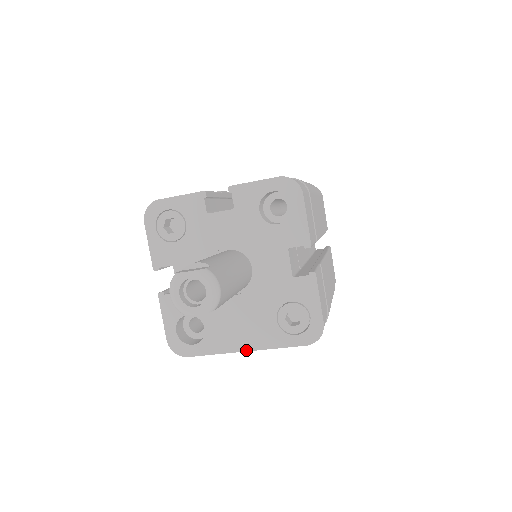
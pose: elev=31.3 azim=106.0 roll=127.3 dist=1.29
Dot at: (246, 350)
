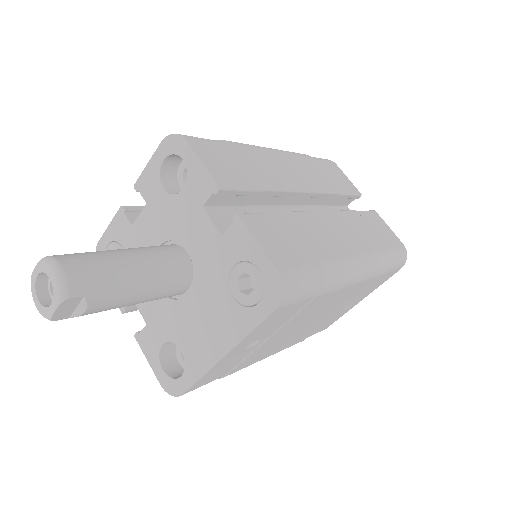
Dot at: (224, 354)
